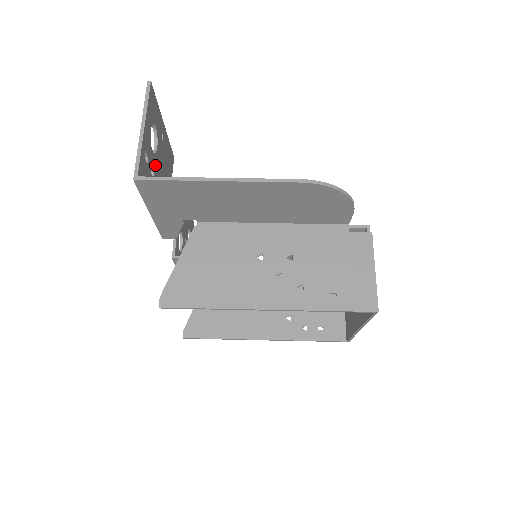
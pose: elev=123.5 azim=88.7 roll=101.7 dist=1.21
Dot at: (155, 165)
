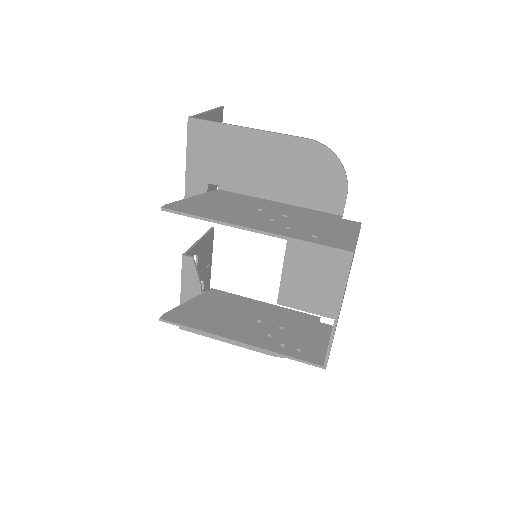
Dot at: occluded
